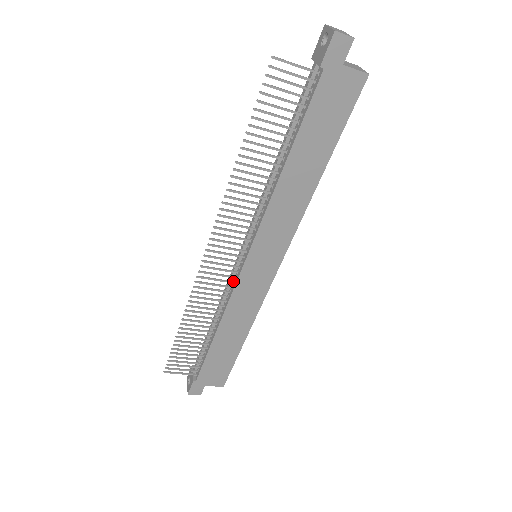
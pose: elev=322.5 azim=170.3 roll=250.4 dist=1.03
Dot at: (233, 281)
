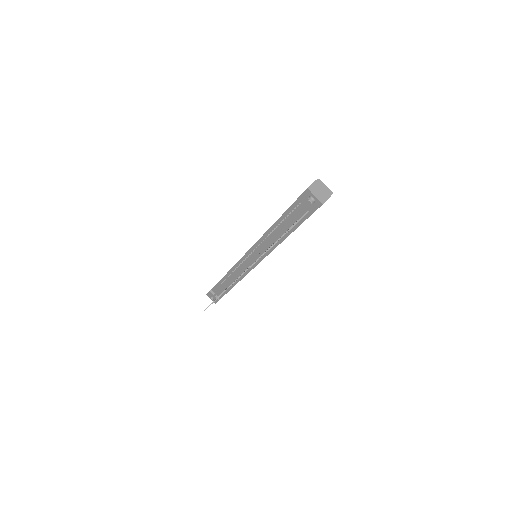
Dot at: occluded
